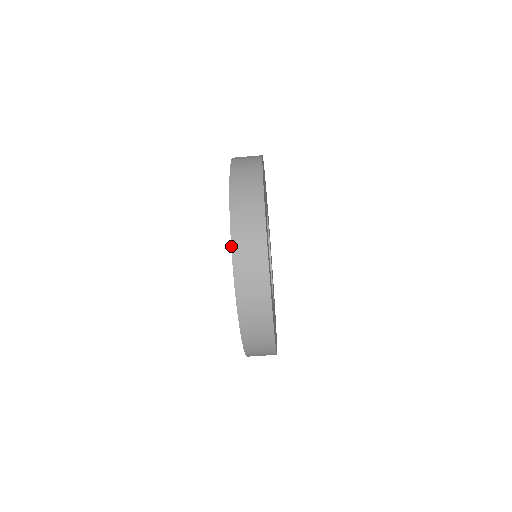
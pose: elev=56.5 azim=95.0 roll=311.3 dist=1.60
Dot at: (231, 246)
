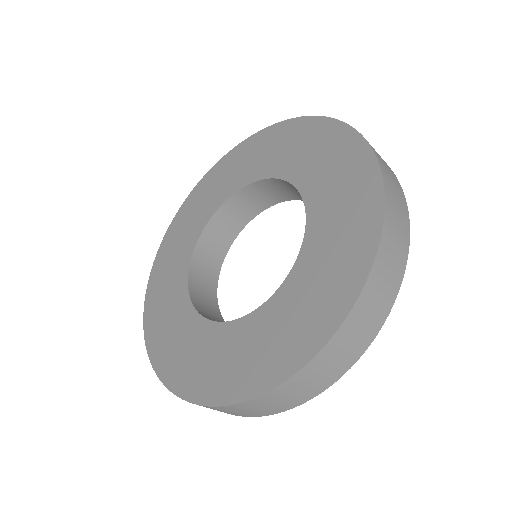
Dot at: (337, 330)
